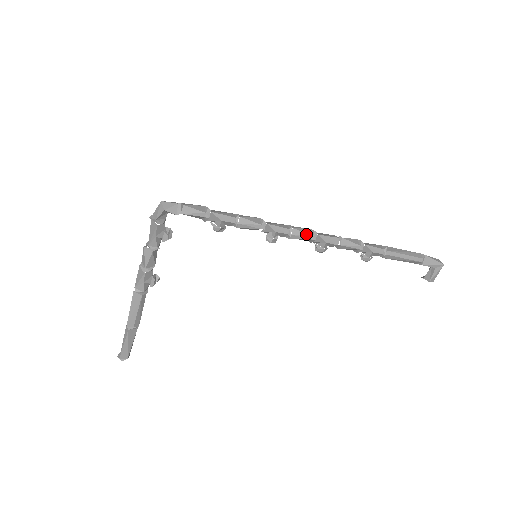
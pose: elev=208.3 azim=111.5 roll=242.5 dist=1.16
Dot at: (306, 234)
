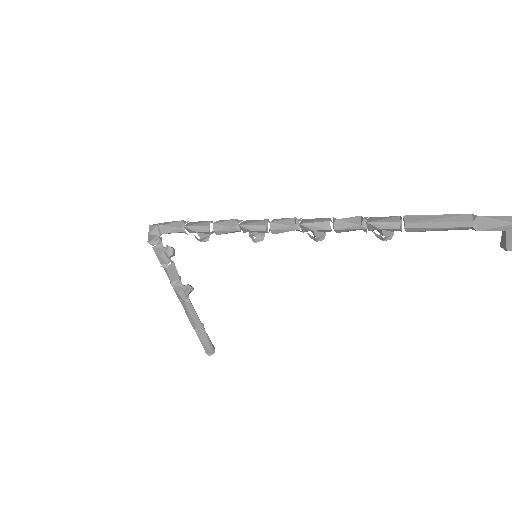
Dot at: (286, 226)
